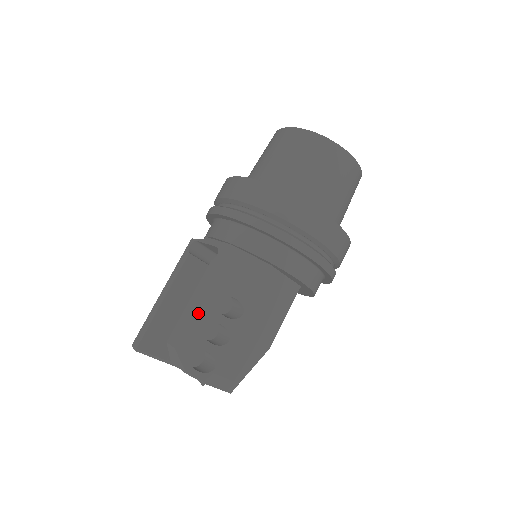
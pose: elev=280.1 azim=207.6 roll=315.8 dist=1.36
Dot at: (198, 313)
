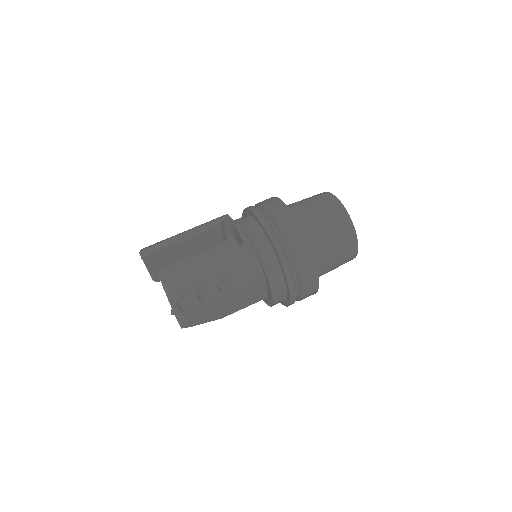
Dot at: (204, 274)
